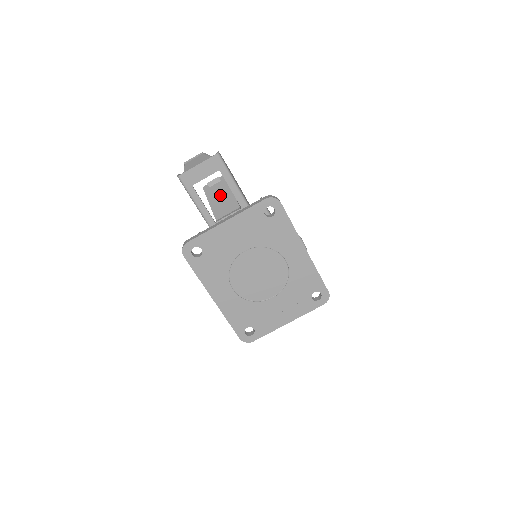
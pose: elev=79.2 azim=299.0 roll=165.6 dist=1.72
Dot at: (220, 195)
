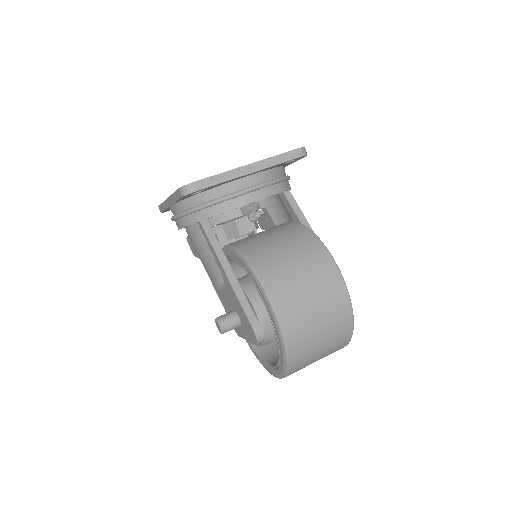
Dot at: occluded
